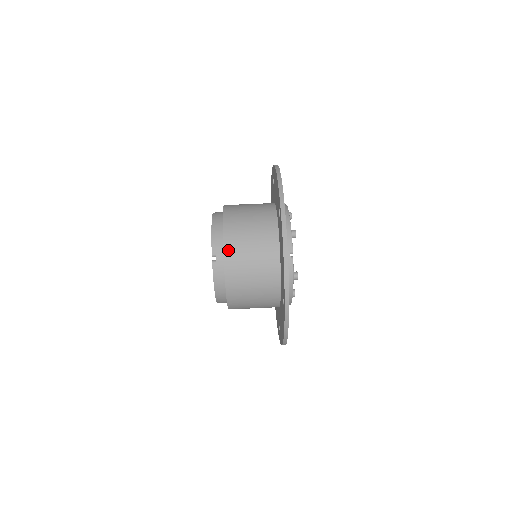
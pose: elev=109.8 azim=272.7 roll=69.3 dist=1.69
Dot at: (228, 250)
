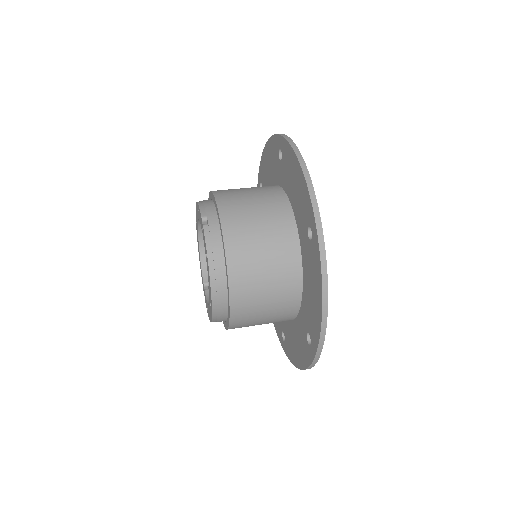
Dot at: (223, 204)
